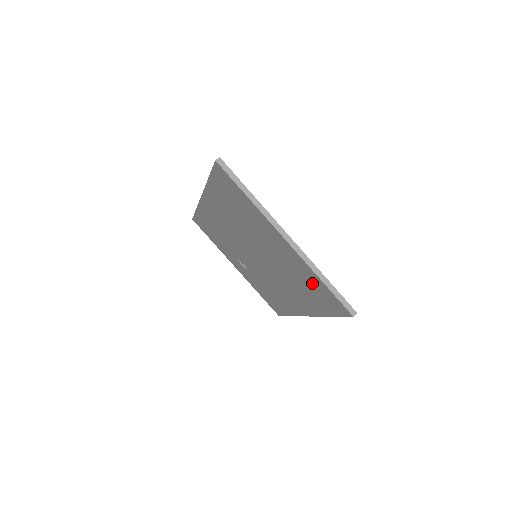
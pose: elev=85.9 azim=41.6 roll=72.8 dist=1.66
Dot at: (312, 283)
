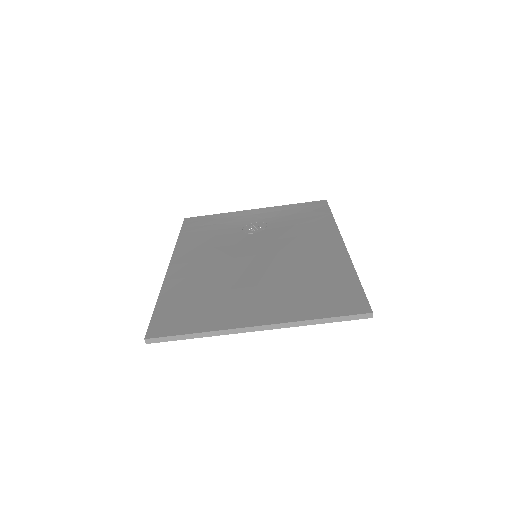
Dot at: occluded
